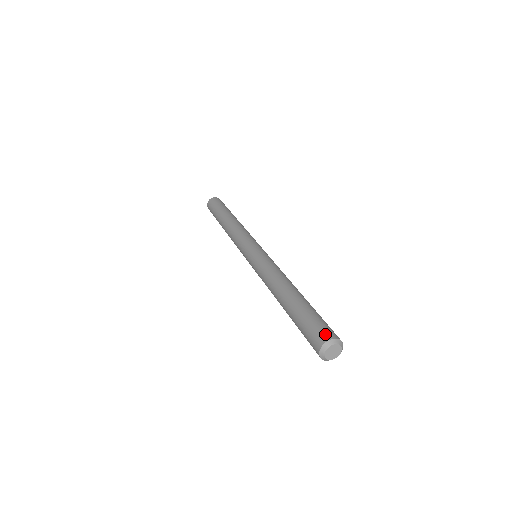
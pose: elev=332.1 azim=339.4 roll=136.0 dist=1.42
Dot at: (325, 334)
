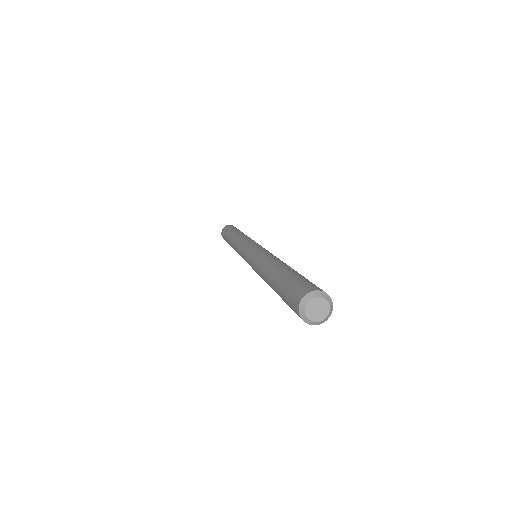
Dot at: occluded
